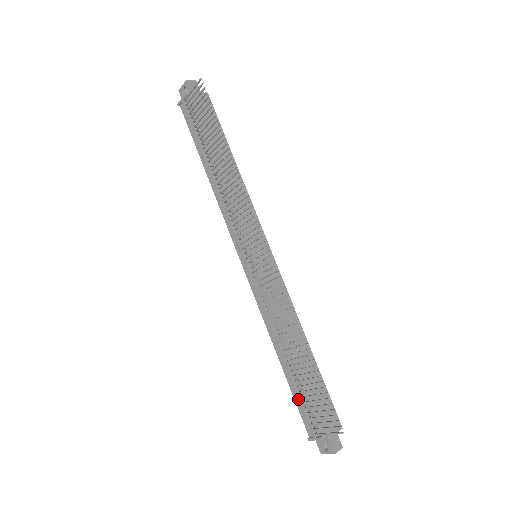
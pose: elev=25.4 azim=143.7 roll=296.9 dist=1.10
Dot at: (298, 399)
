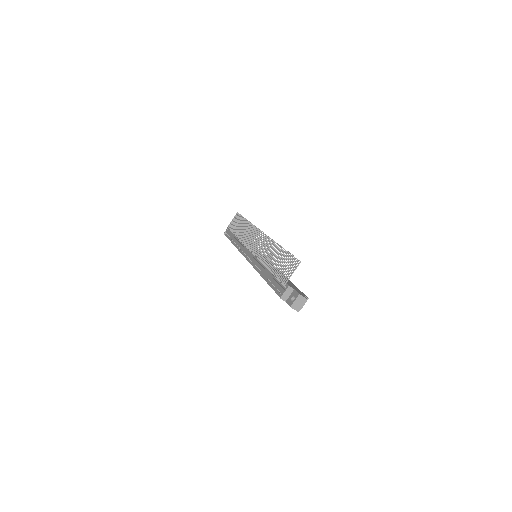
Dot at: (274, 282)
